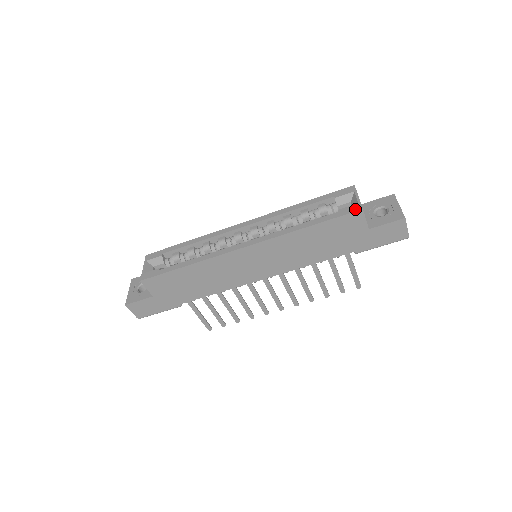
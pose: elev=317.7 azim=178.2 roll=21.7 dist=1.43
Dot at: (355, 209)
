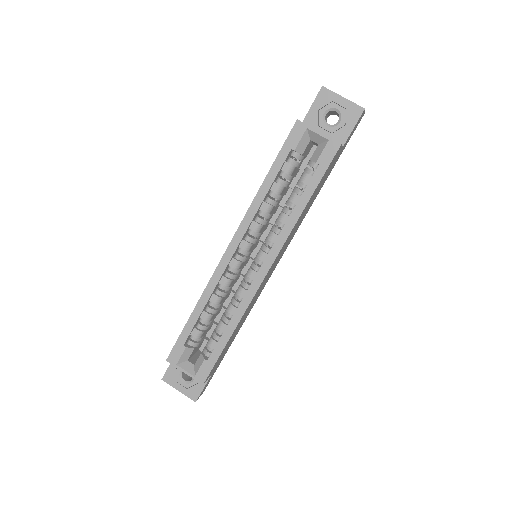
Dot at: (334, 150)
